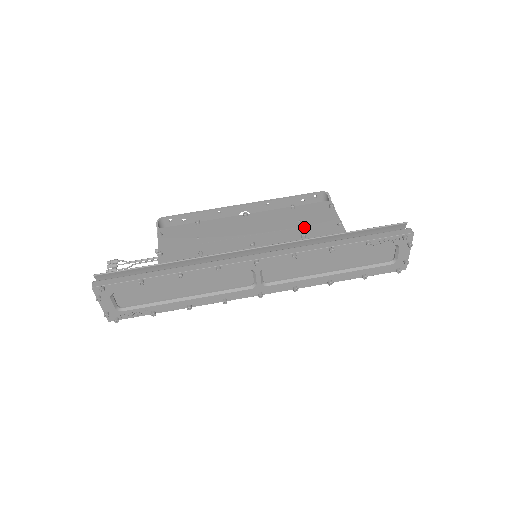
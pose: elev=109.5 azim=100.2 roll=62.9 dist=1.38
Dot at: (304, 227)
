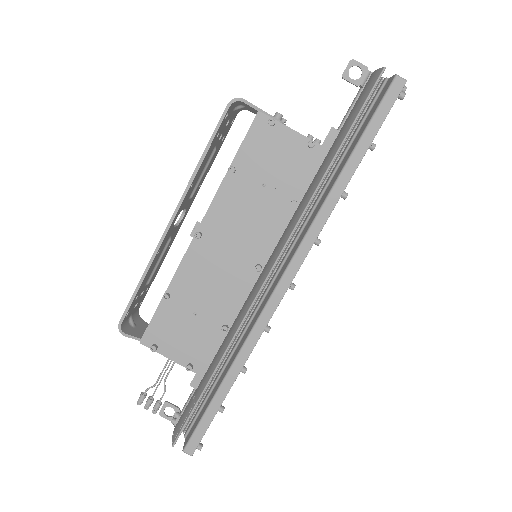
Dot at: (279, 188)
